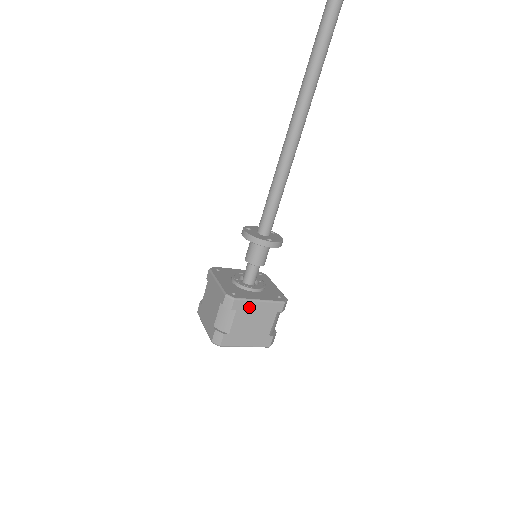
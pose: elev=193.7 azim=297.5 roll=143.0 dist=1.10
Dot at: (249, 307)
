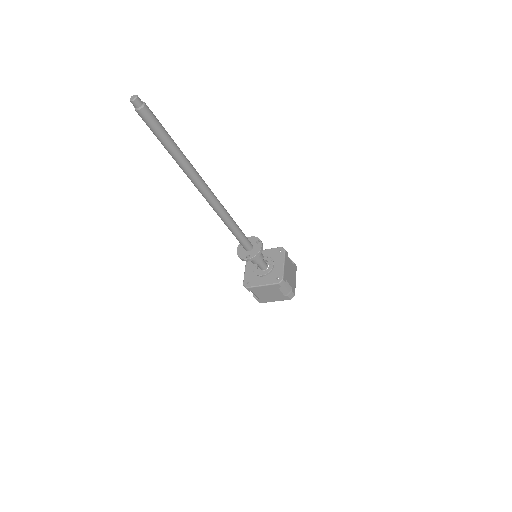
Dot at: (258, 289)
